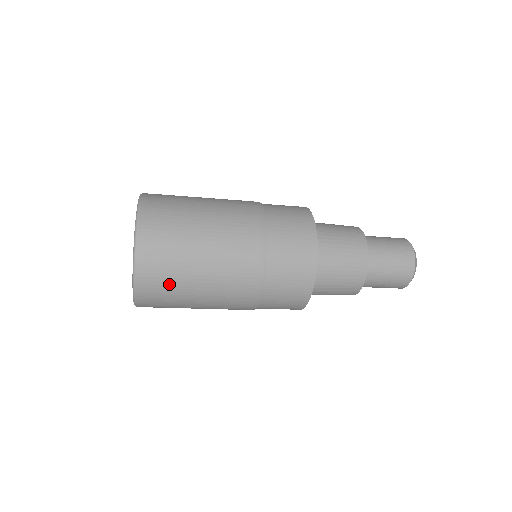
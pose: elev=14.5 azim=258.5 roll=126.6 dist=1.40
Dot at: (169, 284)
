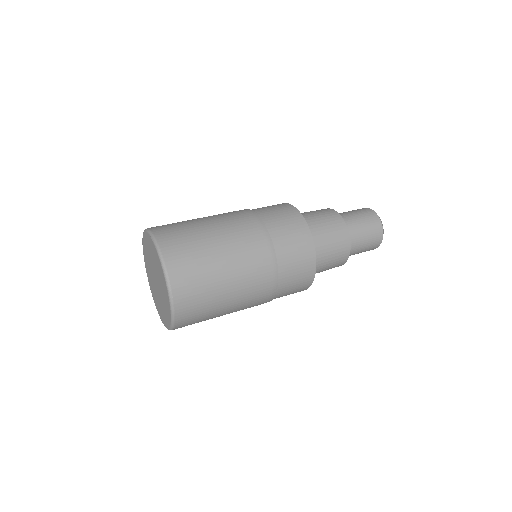
Dot at: (201, 317)
